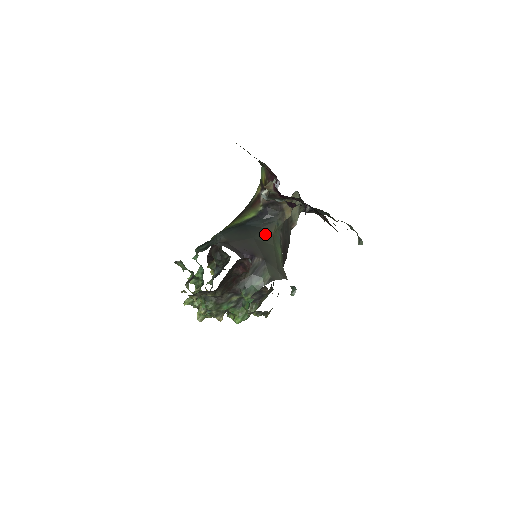
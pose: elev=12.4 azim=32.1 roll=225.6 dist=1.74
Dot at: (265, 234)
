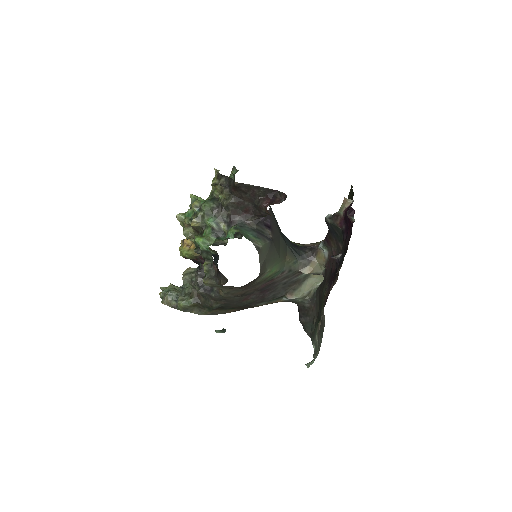
Dot at: (284, 249)
